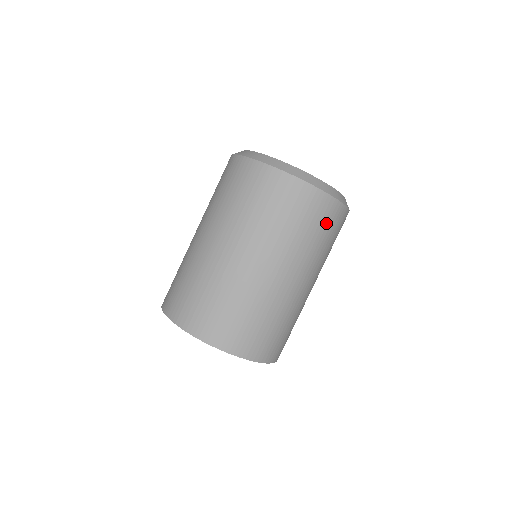
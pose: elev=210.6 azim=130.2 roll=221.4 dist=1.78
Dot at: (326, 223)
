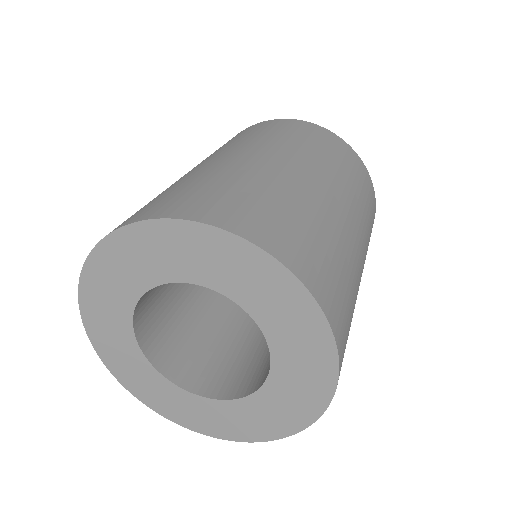
Dot at: (372, 211)
